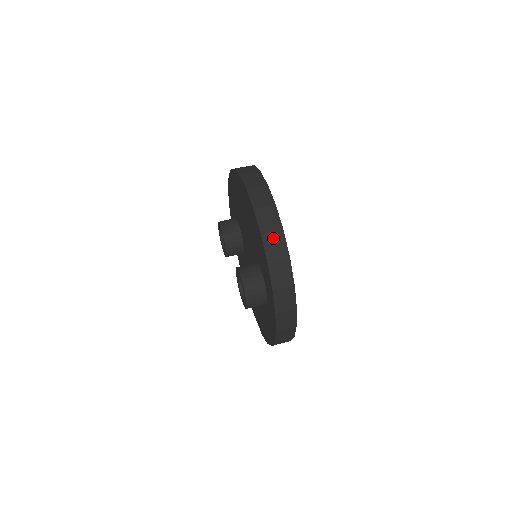
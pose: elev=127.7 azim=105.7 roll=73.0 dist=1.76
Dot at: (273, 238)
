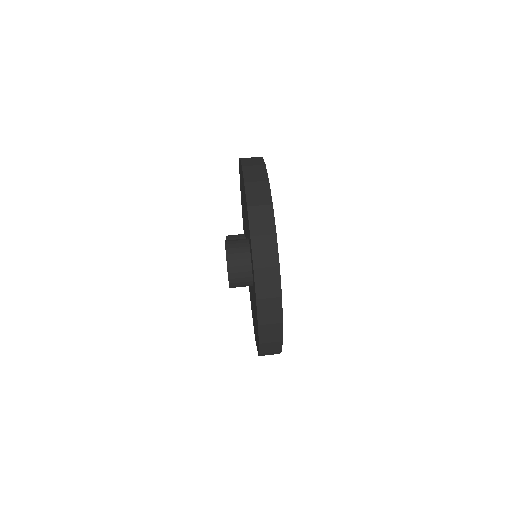
Dot at: (257, 186)
